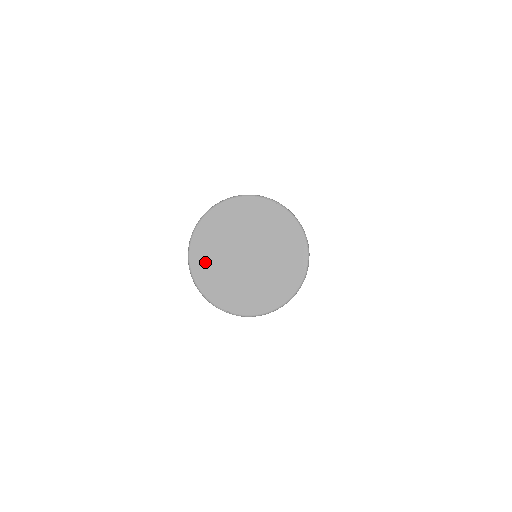
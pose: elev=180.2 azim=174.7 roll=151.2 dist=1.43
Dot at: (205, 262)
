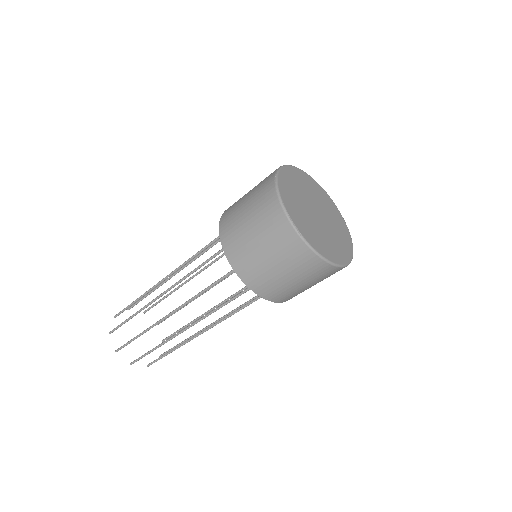
Dot at: (289, 188)
